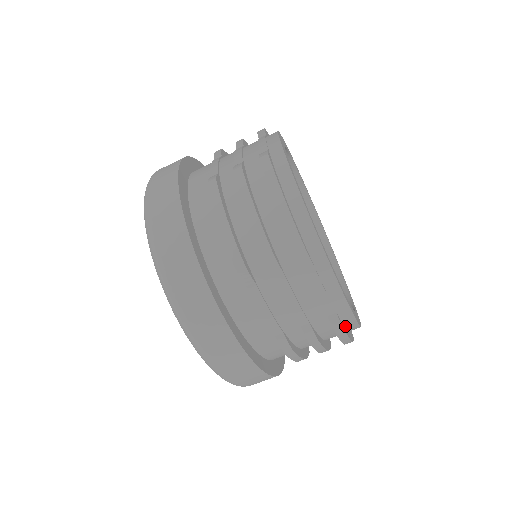
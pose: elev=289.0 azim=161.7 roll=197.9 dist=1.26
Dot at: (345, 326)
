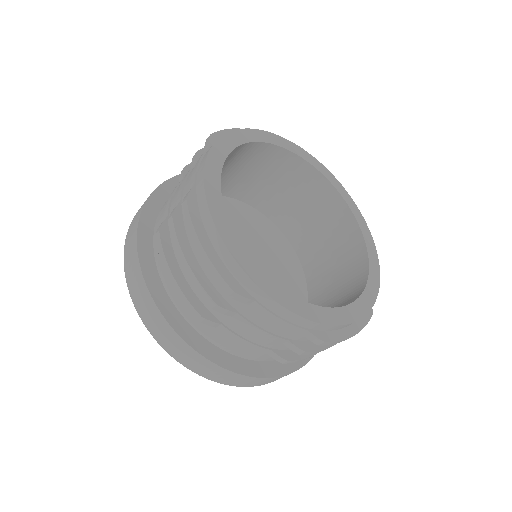
Dot at: (334, 330)
